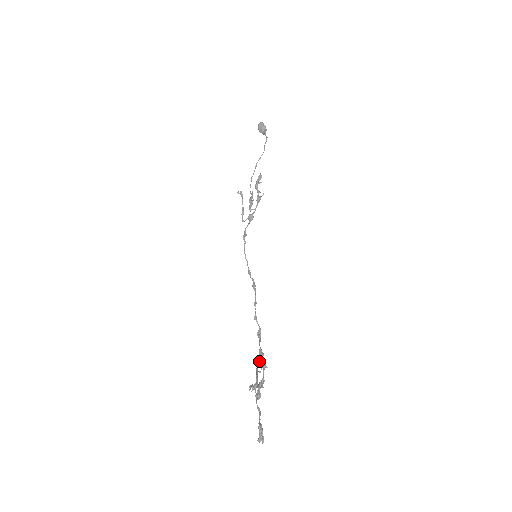
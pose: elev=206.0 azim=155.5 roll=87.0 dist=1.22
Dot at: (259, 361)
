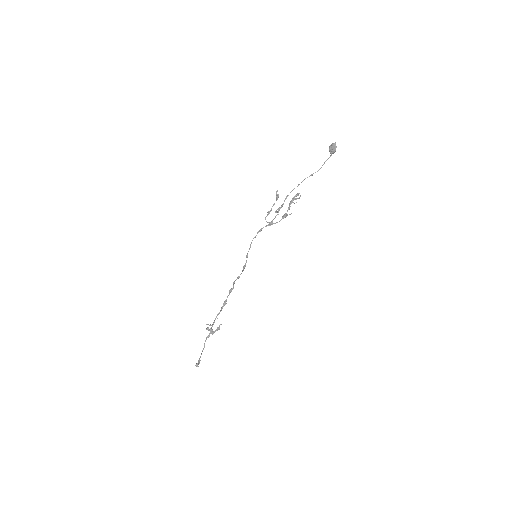
Dot at: (221, 310)
